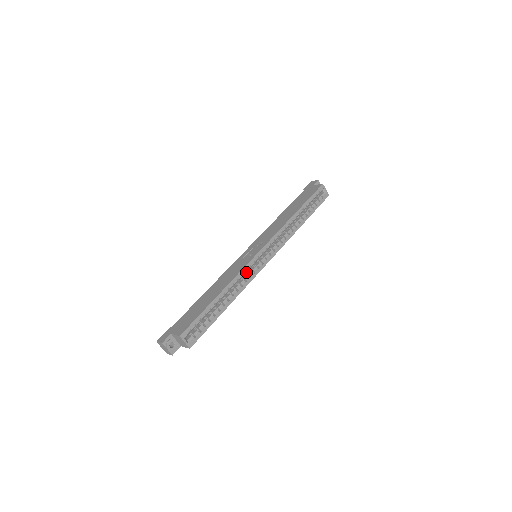
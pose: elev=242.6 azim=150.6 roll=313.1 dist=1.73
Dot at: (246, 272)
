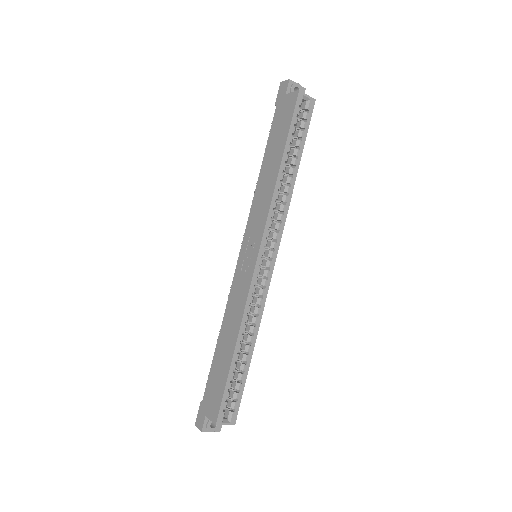
Dot at: occluded
